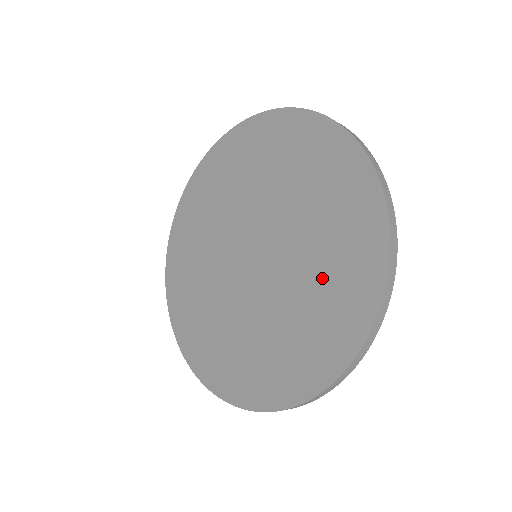
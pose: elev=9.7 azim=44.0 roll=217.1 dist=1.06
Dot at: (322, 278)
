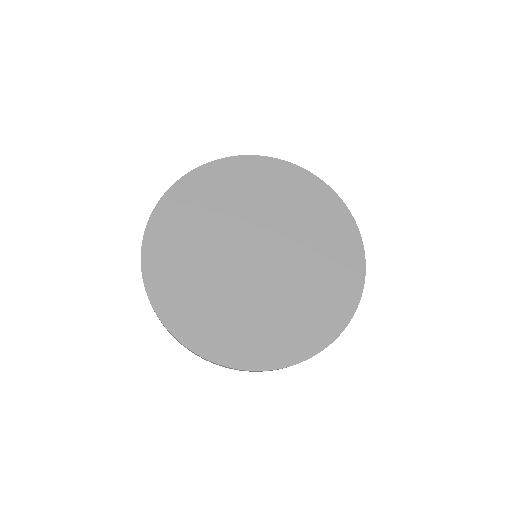
Dot at: (315, 230)
